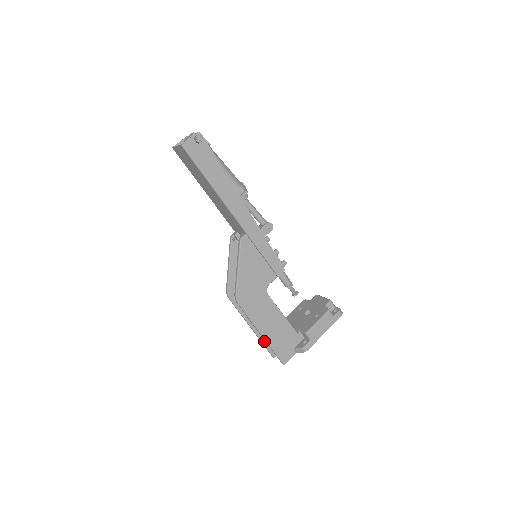
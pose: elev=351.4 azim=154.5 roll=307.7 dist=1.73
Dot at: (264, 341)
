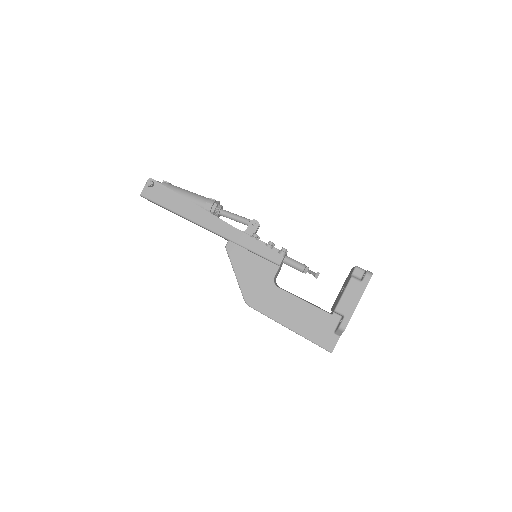
Dot at: occluded
